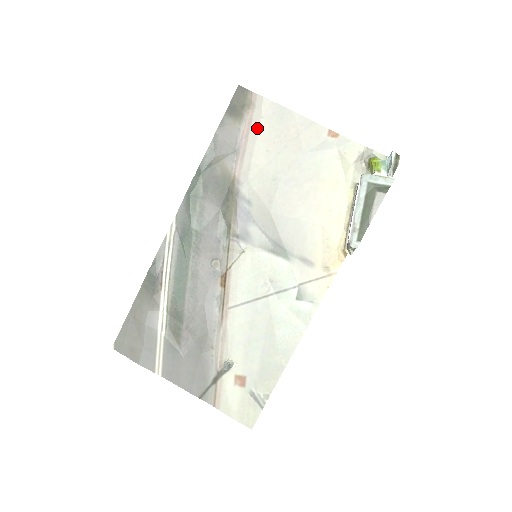
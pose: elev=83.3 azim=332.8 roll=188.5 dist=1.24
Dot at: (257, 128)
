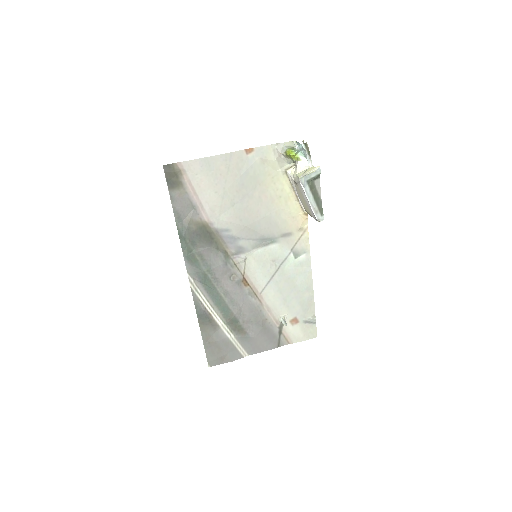
Dot at: (198, 184)
